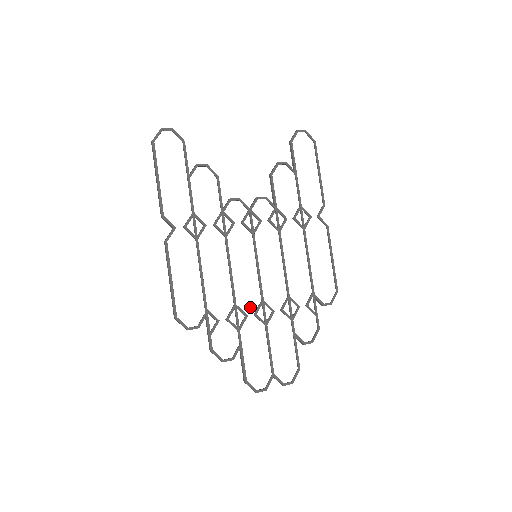
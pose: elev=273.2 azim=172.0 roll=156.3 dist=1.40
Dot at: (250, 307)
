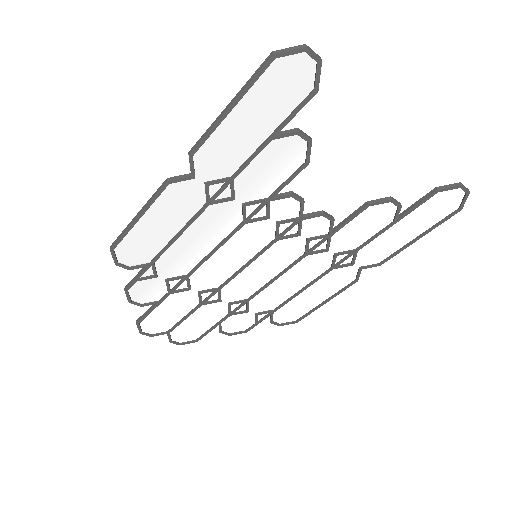
Dot at: (201, 285)
